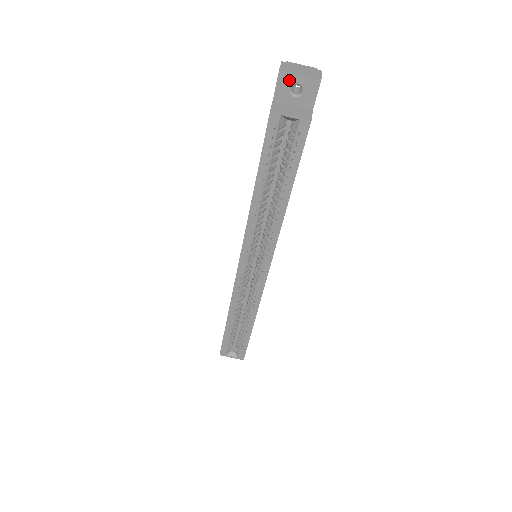
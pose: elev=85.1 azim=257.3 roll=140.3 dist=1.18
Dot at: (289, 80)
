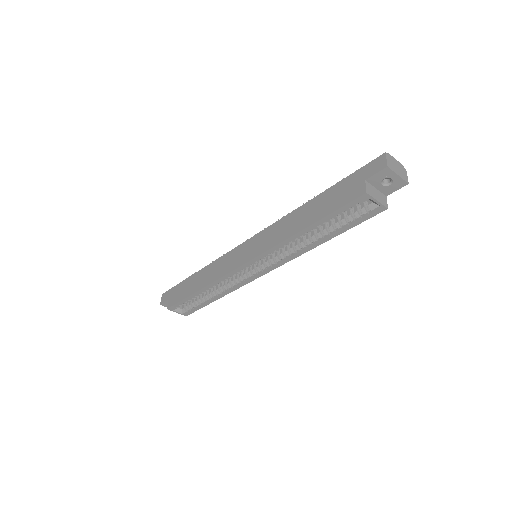
Dot at: (388, 174)
